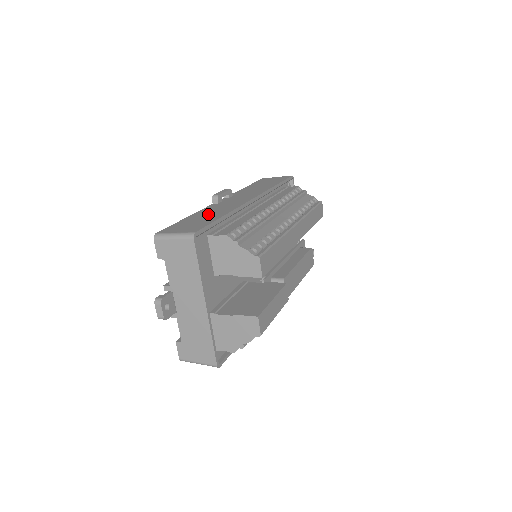
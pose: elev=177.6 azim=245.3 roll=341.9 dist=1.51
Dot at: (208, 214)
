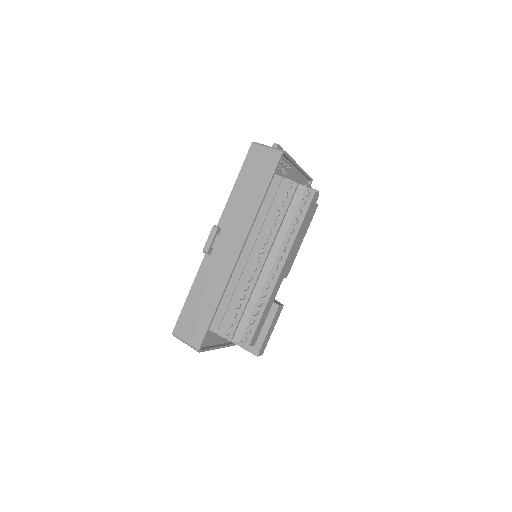
Dot at: (204, 296)
